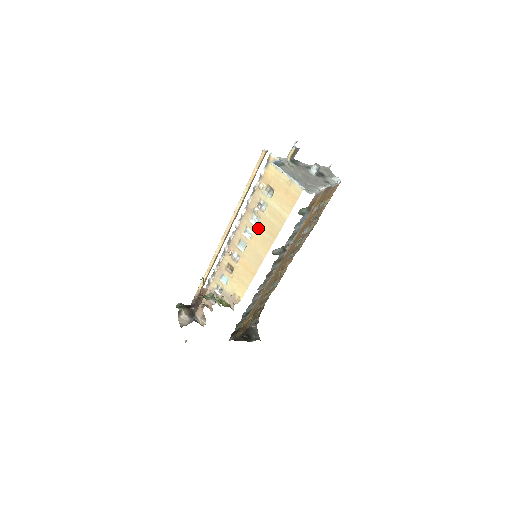
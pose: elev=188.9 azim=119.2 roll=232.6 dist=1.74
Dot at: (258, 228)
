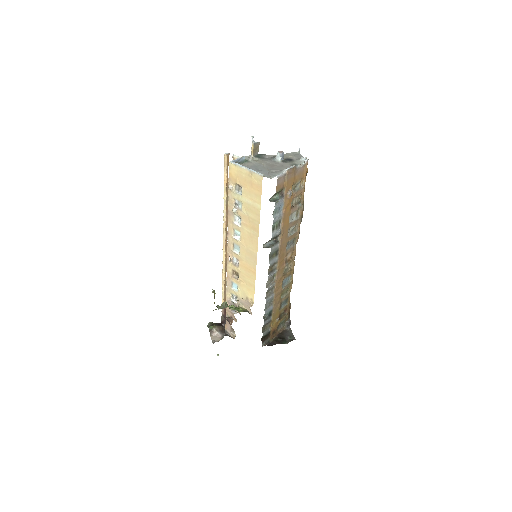
Dot at: (242, 227)
